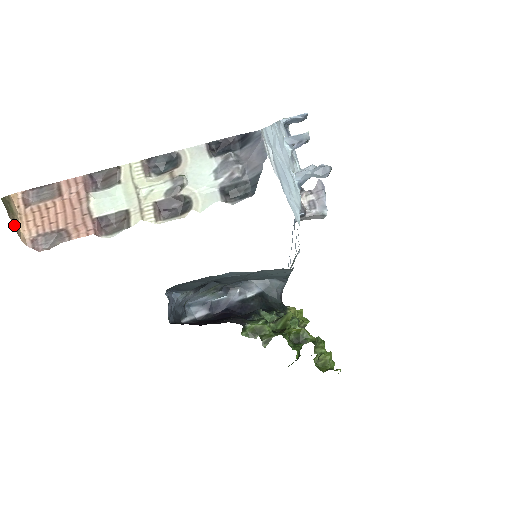
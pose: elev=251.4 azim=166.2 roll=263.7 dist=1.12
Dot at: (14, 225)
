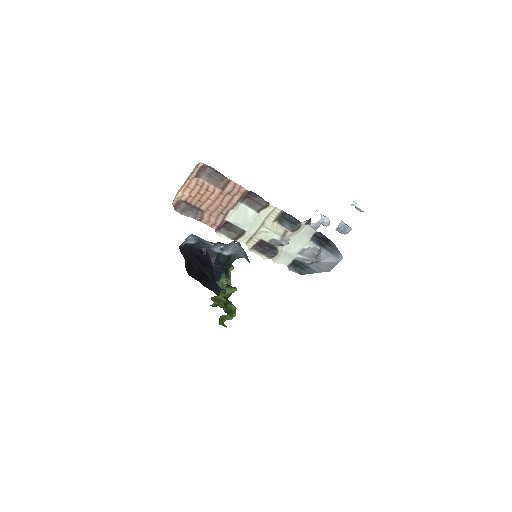
Dot at: occluded
